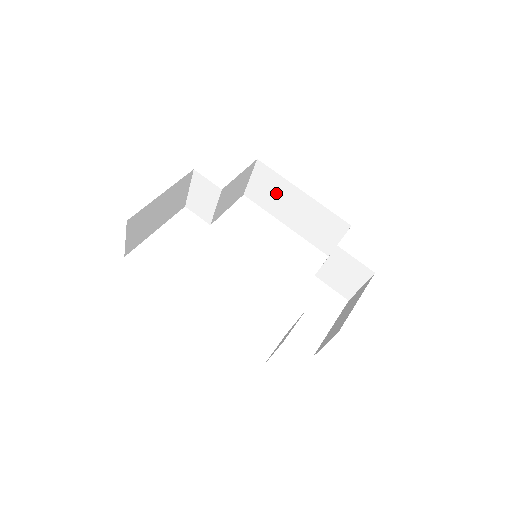
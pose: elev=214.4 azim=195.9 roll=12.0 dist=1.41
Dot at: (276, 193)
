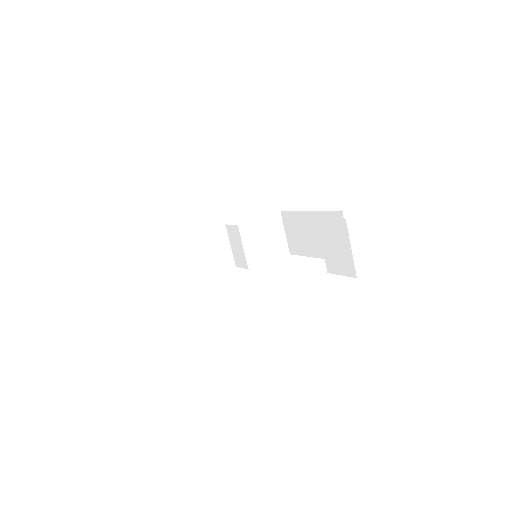
Dot at: (300, 231)
